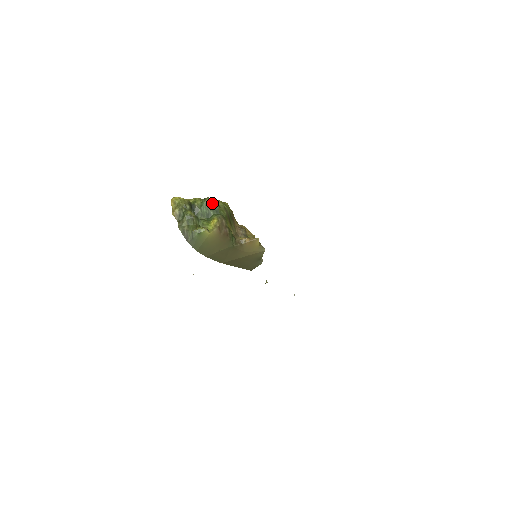
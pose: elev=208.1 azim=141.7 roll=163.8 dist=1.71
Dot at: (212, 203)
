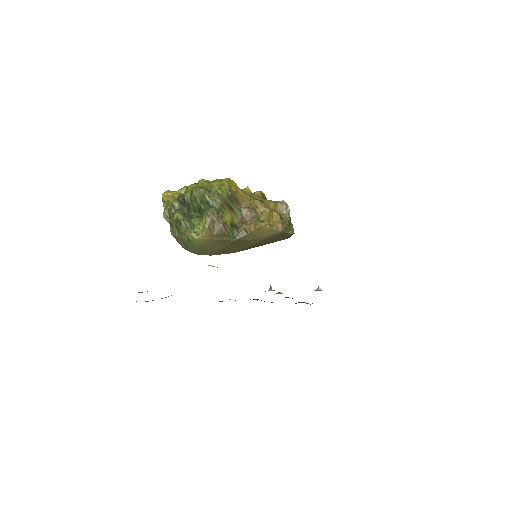
Dot at: (200, 195)
